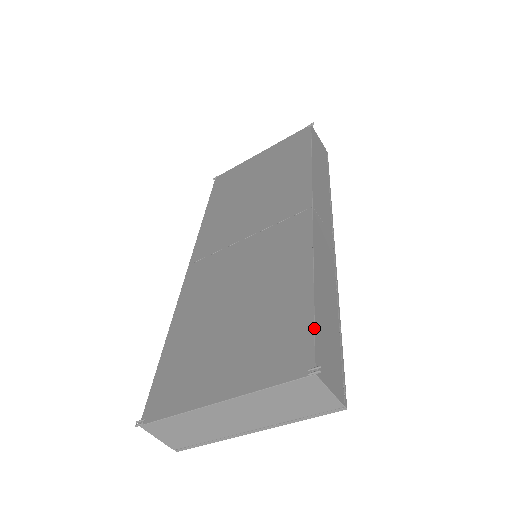
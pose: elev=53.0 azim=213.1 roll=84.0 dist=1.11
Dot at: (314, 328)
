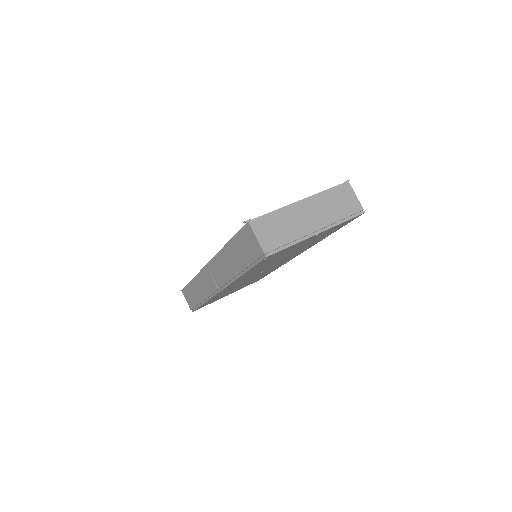
Dot at: occluded
